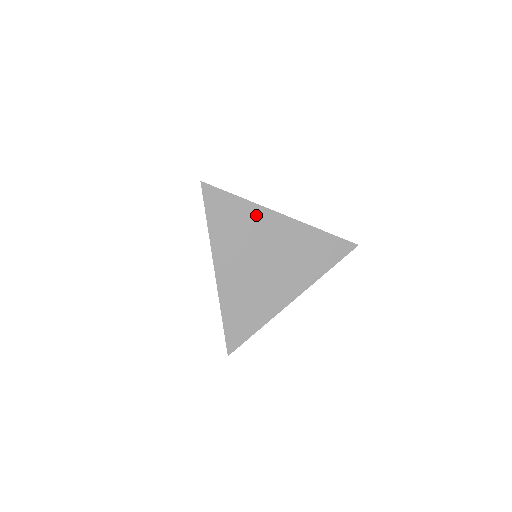
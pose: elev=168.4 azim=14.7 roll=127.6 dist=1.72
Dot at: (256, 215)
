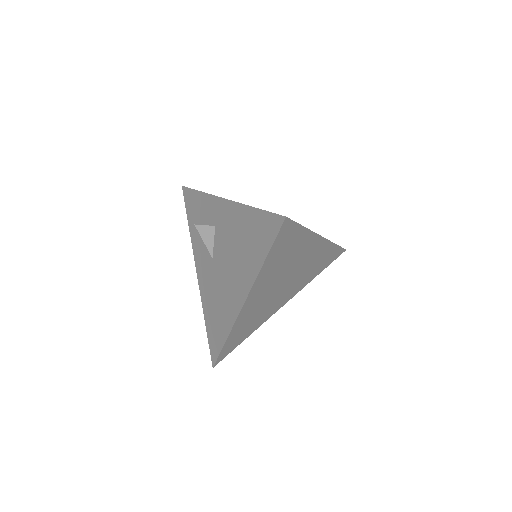
Dot at: (305, 242)
